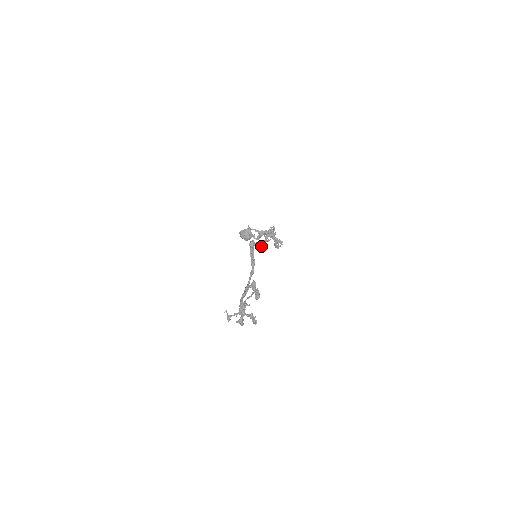
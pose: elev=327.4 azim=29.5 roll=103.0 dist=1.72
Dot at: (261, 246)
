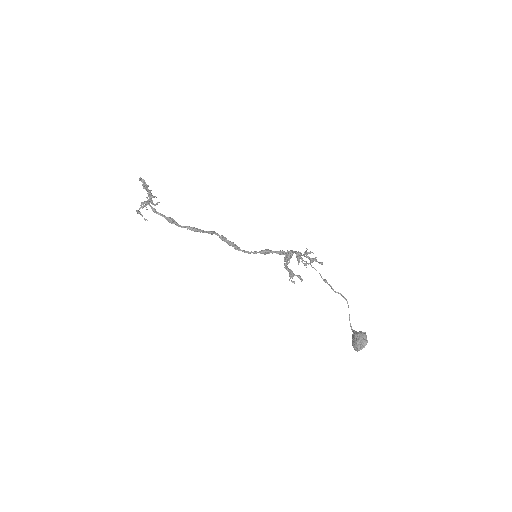
Dot at: (260, 251)
